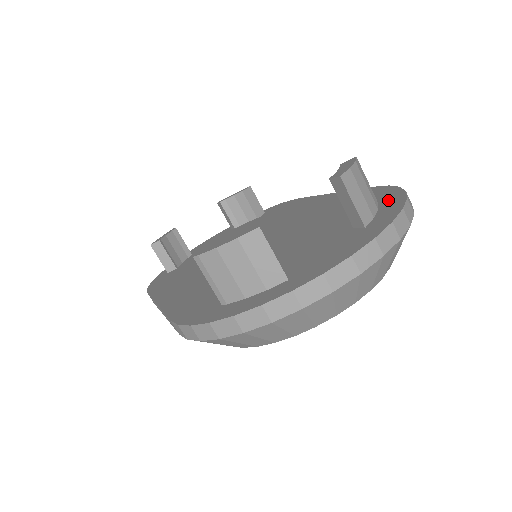
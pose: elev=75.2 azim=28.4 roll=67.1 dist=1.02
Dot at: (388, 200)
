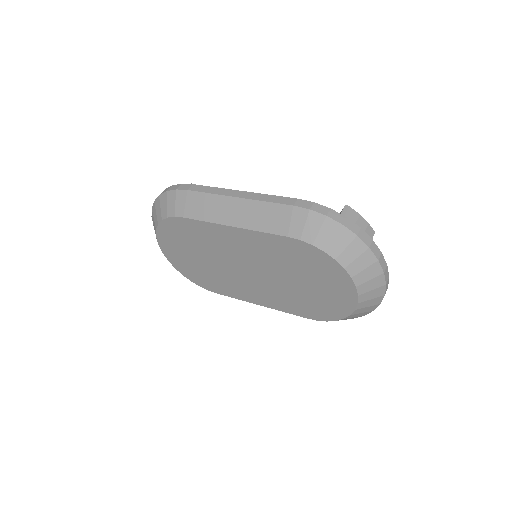
Dot at: occluded
